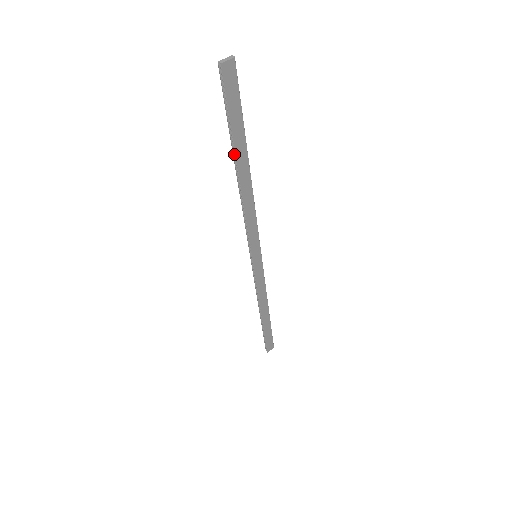
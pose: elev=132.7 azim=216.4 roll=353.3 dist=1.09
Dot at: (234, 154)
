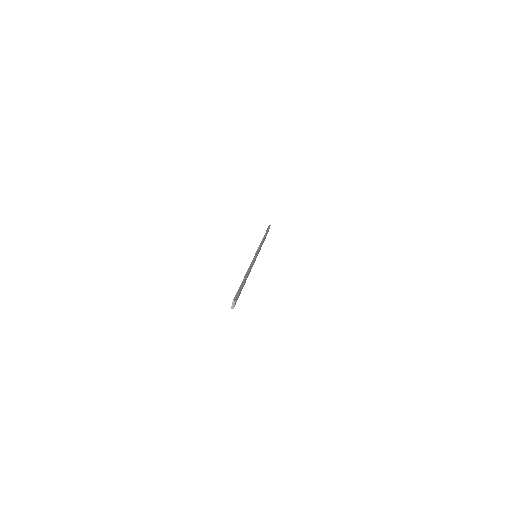
Dot at: occluded
